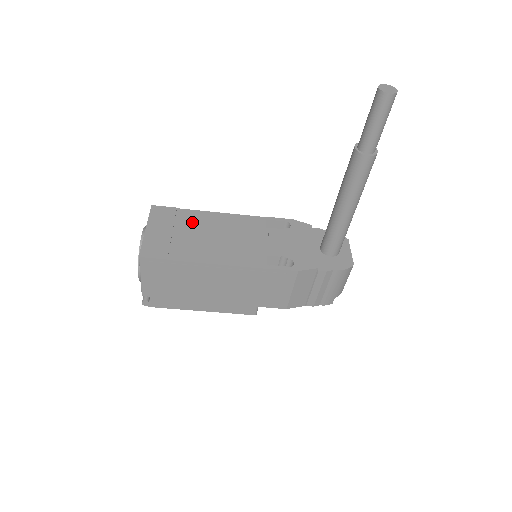
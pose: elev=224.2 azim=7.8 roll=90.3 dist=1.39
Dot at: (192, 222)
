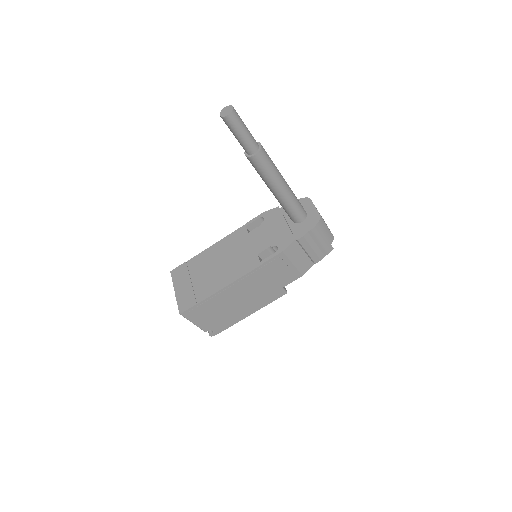
Dot at: (200, 265)
